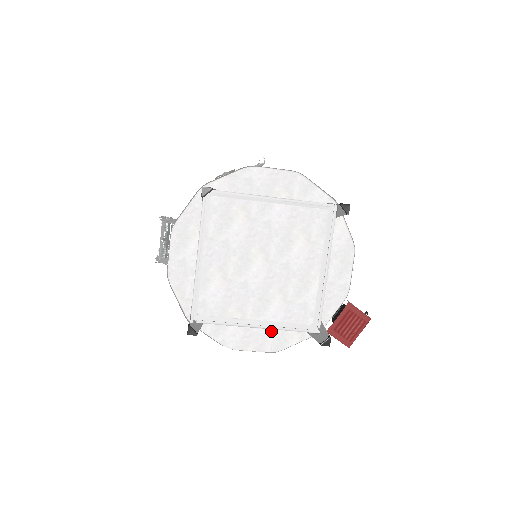
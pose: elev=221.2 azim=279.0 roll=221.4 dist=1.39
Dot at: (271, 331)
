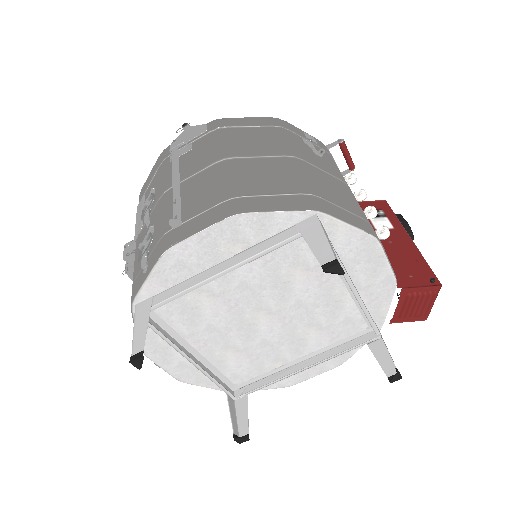
Dot at: (324, 355)
